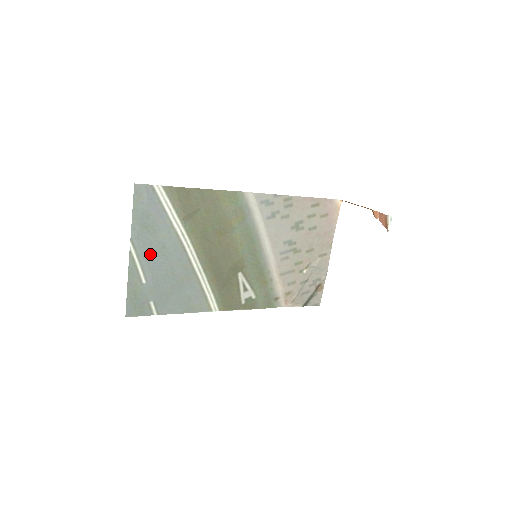
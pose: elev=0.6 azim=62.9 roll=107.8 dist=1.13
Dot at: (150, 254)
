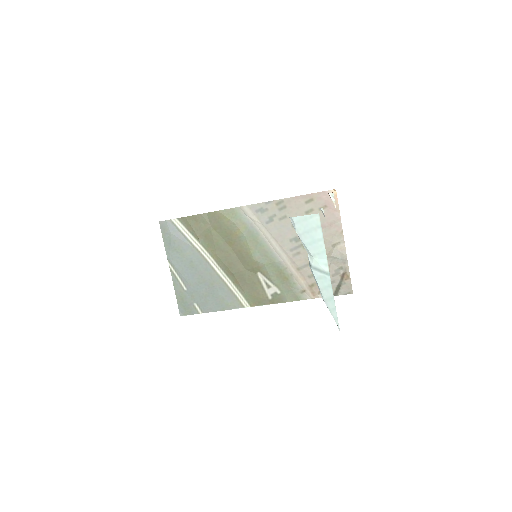
Dot at: (183, 268)
